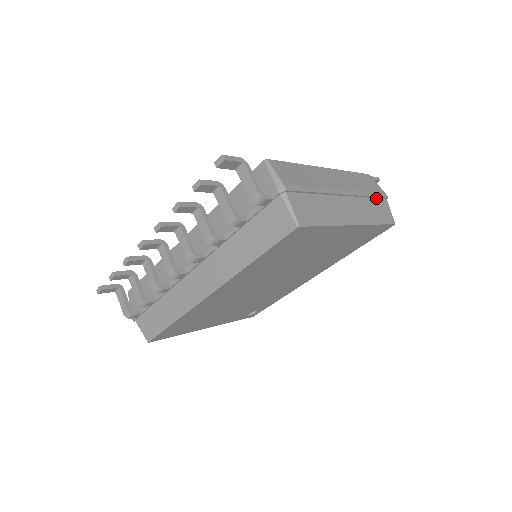
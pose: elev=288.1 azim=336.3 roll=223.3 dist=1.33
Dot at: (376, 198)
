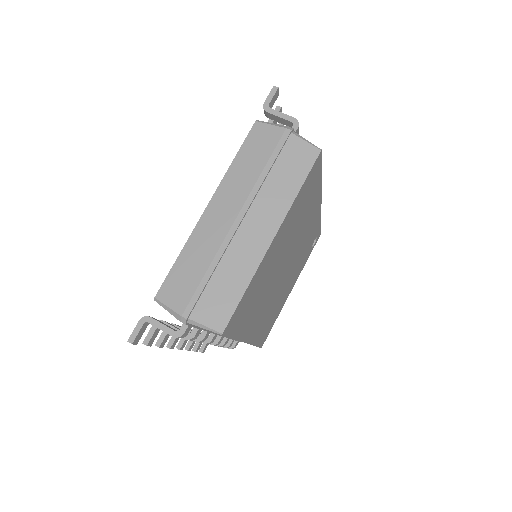
Dot at: (278, 156)
